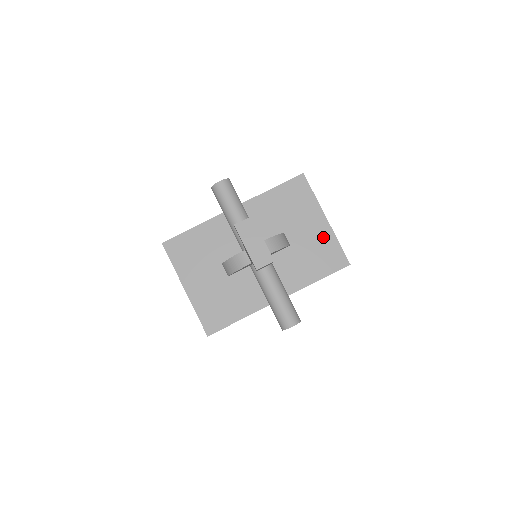
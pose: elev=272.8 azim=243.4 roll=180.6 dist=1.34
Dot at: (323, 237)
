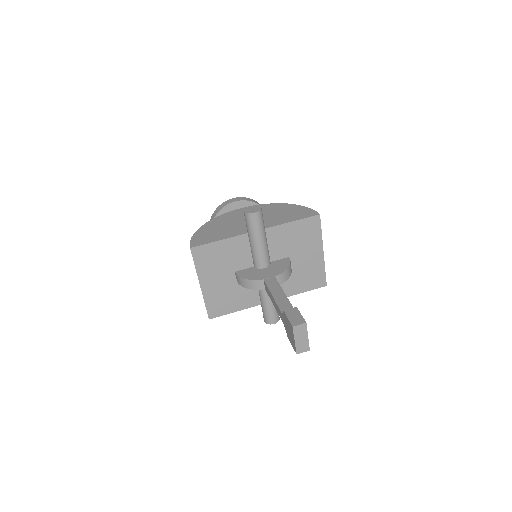
Dot at: (316, 264)
